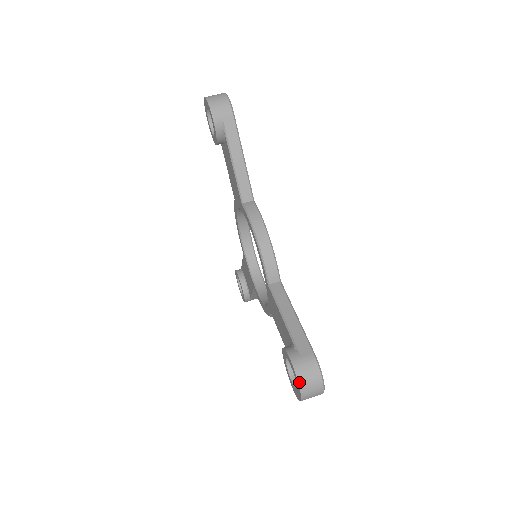
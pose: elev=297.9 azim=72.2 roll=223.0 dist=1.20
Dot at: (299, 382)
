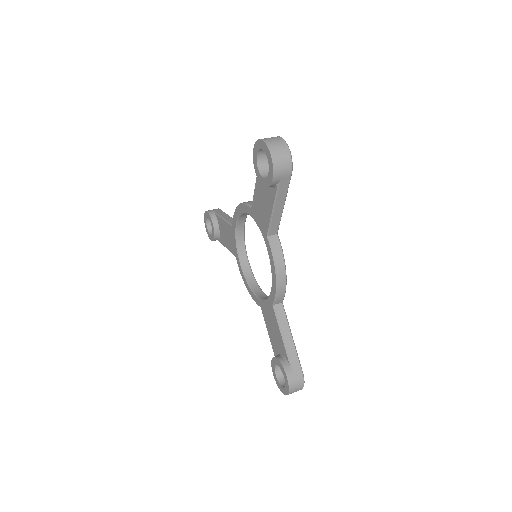
Dot at: (259, 139)
